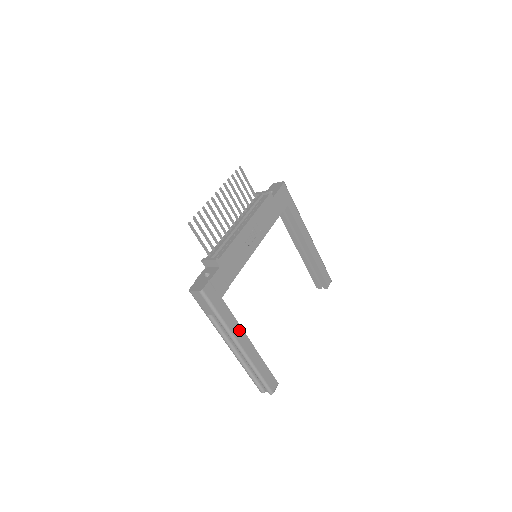
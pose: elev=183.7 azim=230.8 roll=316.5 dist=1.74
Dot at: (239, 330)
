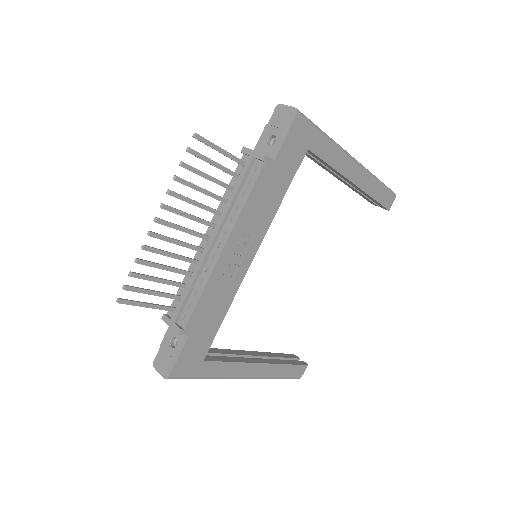
Dot at: (240, 367)
